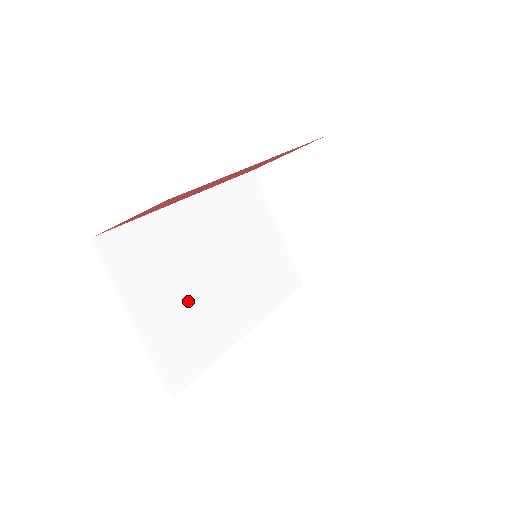
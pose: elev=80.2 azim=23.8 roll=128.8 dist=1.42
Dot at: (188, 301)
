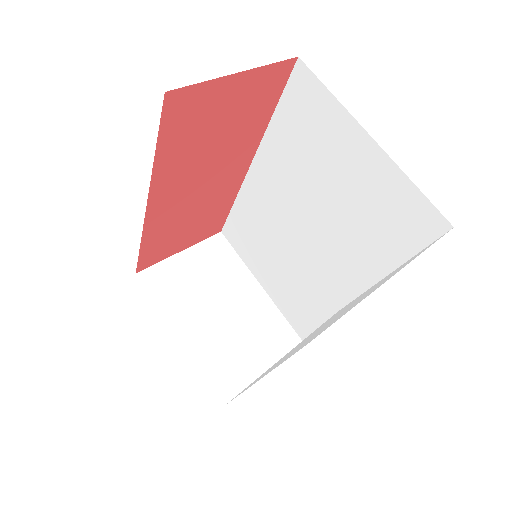
Dot at: occluded
